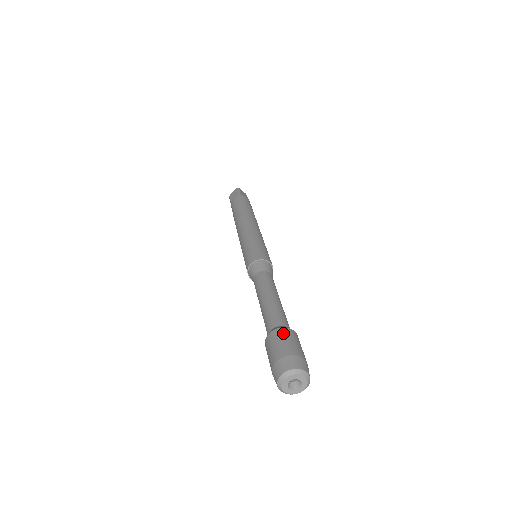
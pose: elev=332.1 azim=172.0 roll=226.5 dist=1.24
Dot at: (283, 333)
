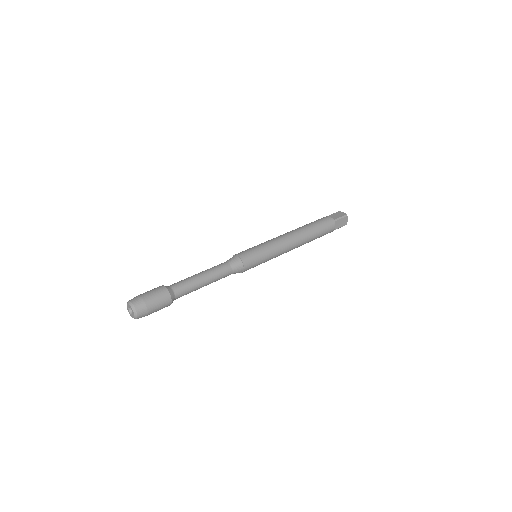
Dot at: (164, 294)
